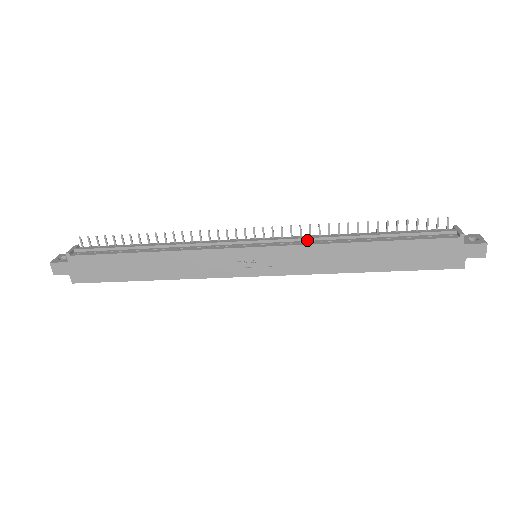
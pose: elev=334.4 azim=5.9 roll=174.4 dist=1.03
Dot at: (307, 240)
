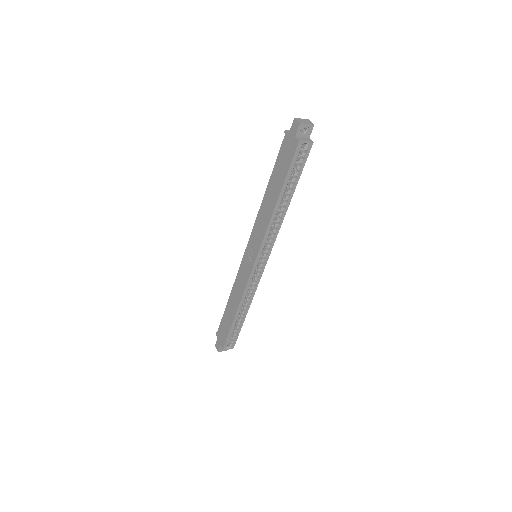
Dot at: occluded
